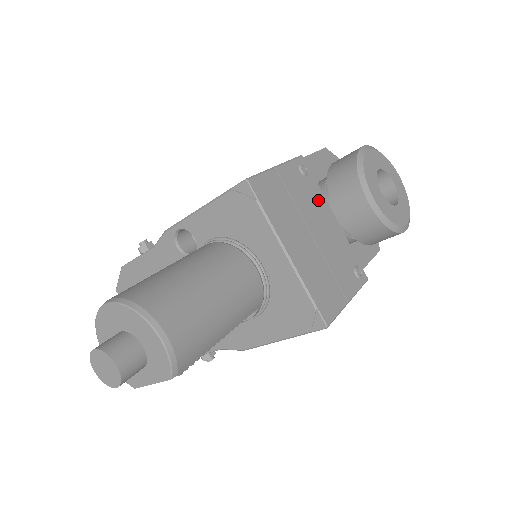
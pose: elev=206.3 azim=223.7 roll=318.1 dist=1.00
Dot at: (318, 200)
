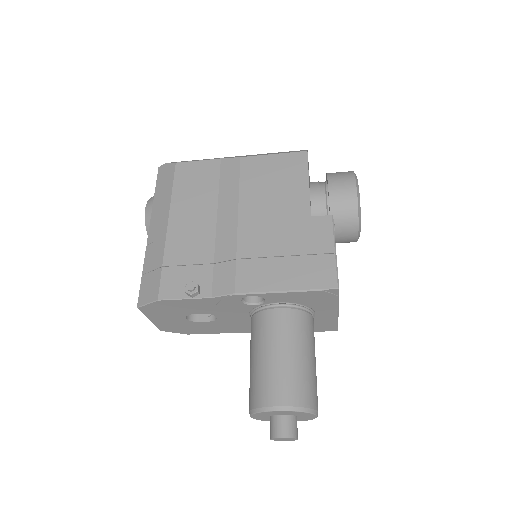
Dot at: occluded
